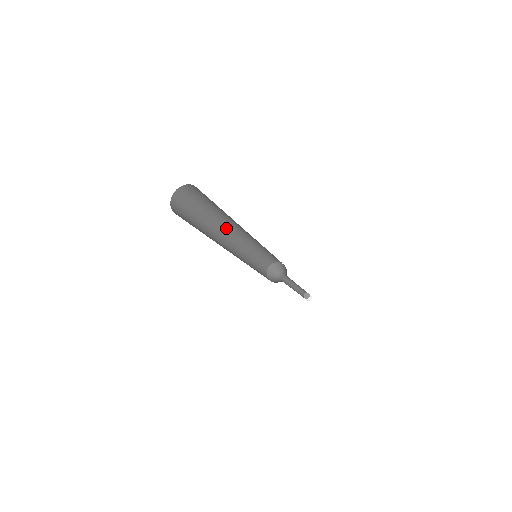
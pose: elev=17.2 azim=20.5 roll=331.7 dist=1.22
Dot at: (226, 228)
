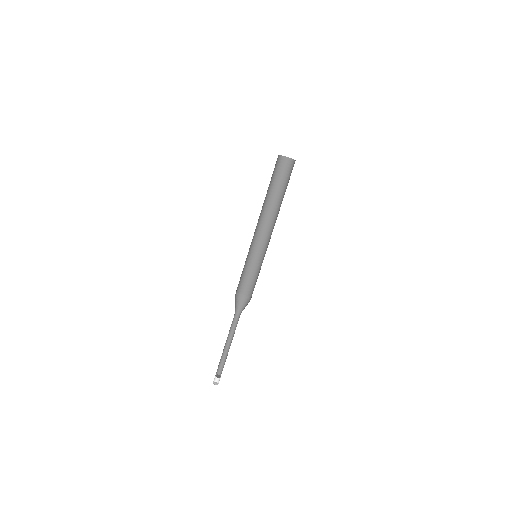
Dot at: (270, 217)
